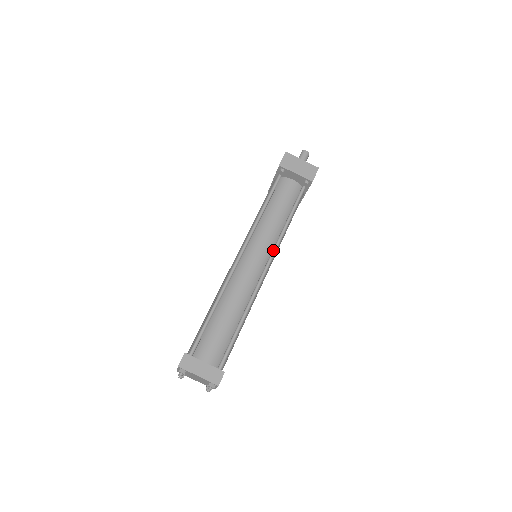
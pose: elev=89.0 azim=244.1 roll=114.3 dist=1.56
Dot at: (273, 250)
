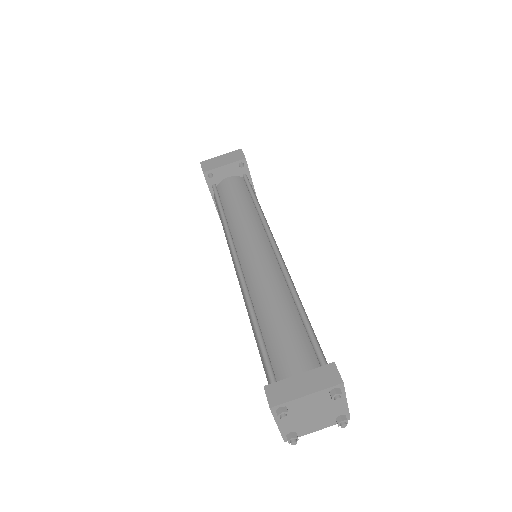
Dot at: (265, 229)
